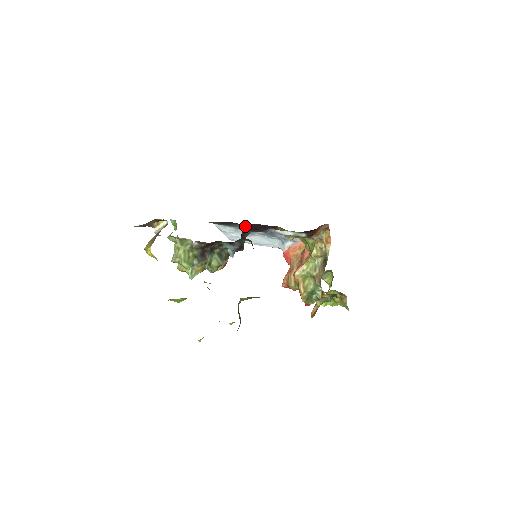
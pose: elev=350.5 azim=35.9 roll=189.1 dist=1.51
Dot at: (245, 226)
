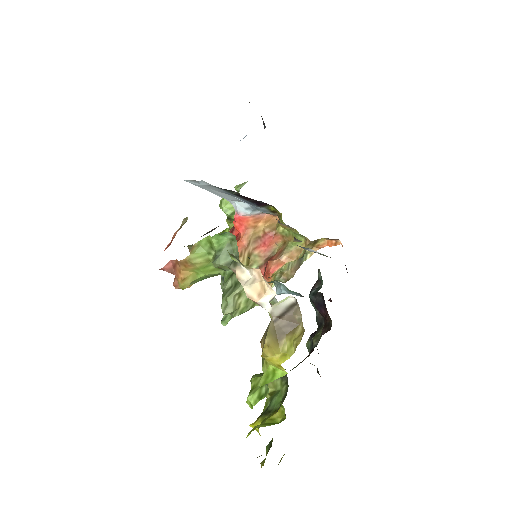
Dot at: (240, 195)
